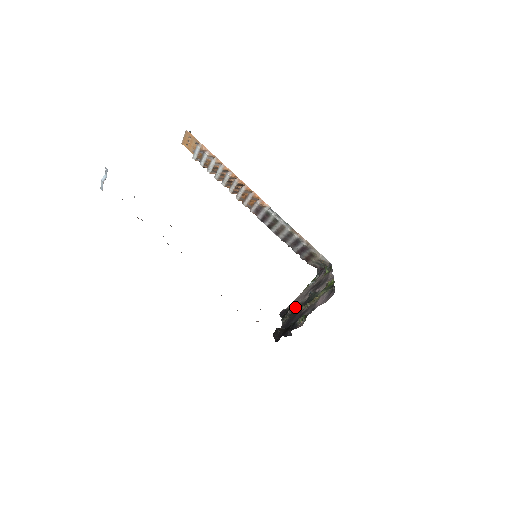
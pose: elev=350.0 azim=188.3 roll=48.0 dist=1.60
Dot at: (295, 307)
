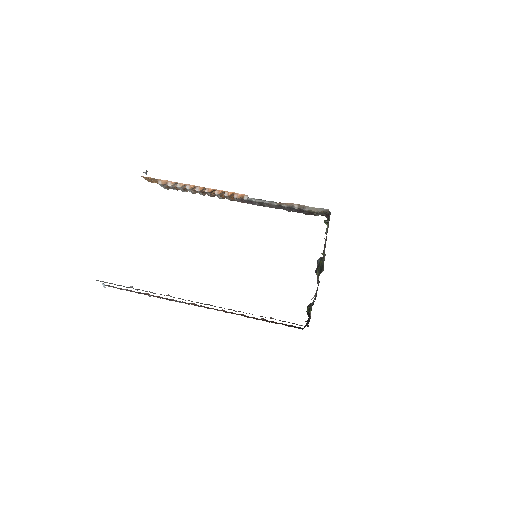
Dot at: occluded
